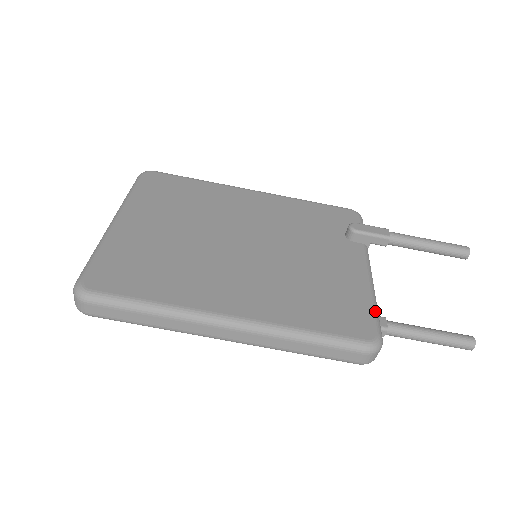
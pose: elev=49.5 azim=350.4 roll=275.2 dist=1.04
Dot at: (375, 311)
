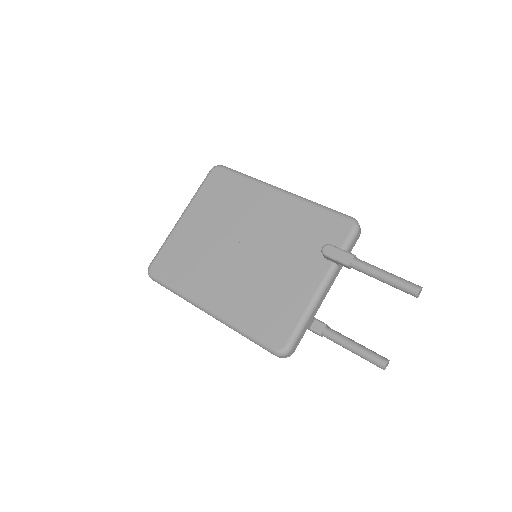
Dot at: (297, 328)
